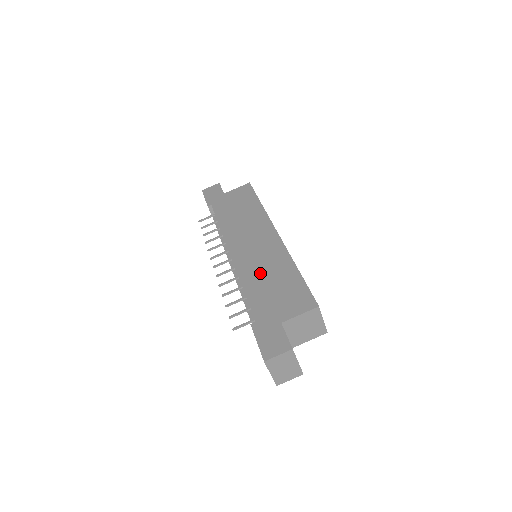
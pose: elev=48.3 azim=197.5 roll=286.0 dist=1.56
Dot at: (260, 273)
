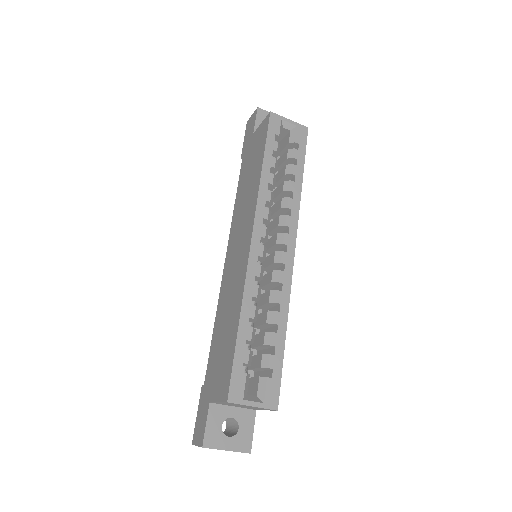
Dot at: (224, 309)
